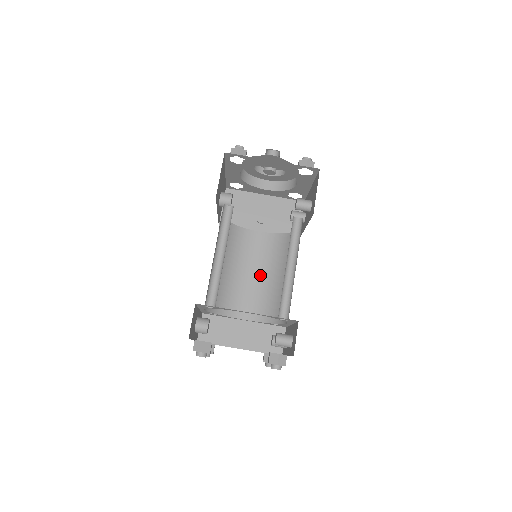
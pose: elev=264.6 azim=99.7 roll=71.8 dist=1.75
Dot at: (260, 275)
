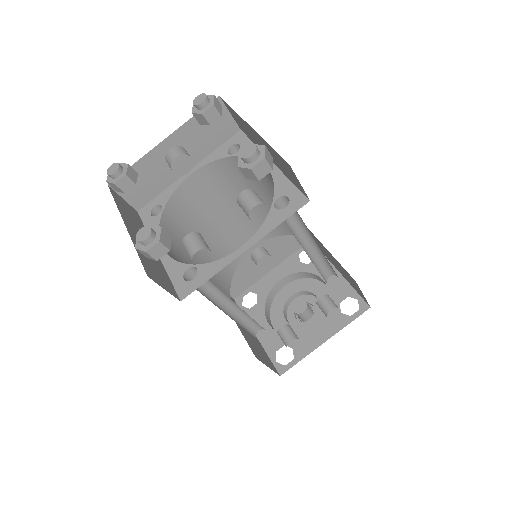
Dot at: occluded
